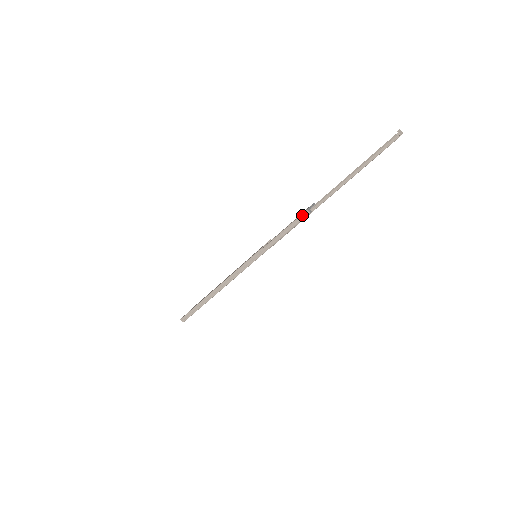
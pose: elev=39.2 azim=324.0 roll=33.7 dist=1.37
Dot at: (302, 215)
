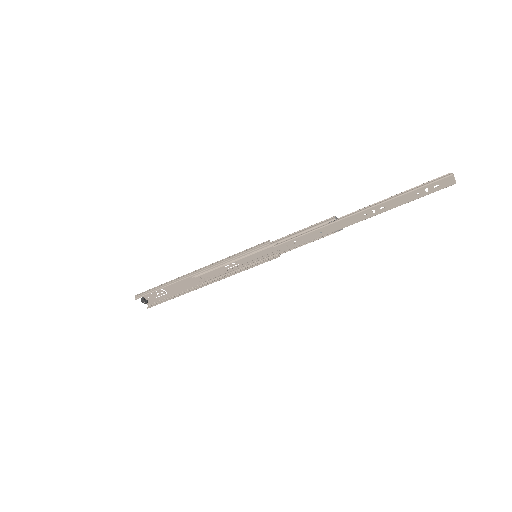
Dot at: (326, 220)
